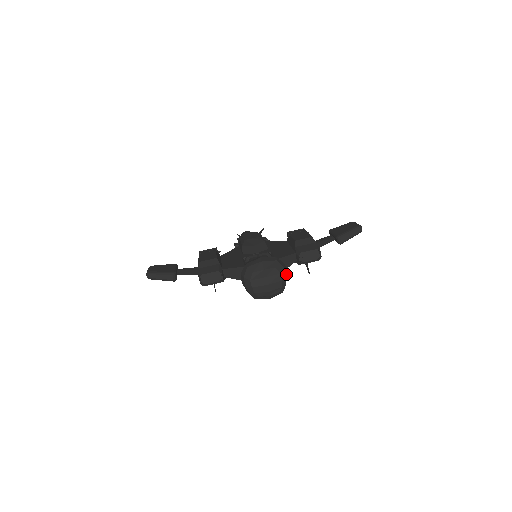
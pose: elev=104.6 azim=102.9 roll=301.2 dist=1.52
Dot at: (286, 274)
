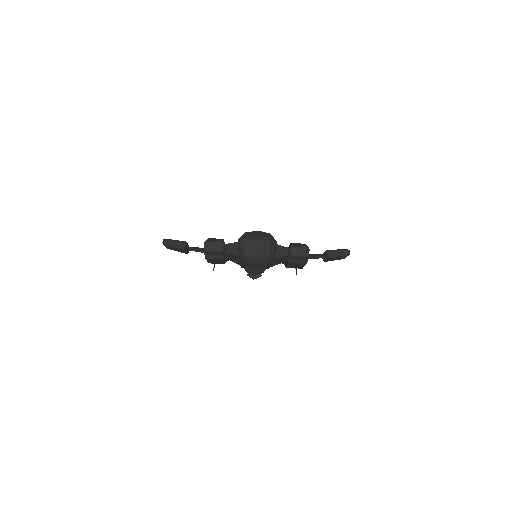
Dot at: (275, 246)
